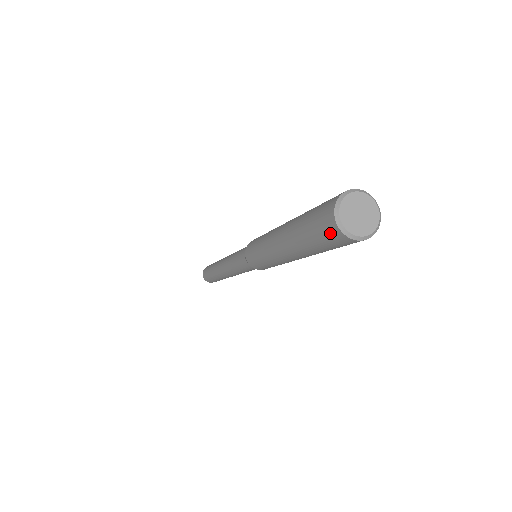
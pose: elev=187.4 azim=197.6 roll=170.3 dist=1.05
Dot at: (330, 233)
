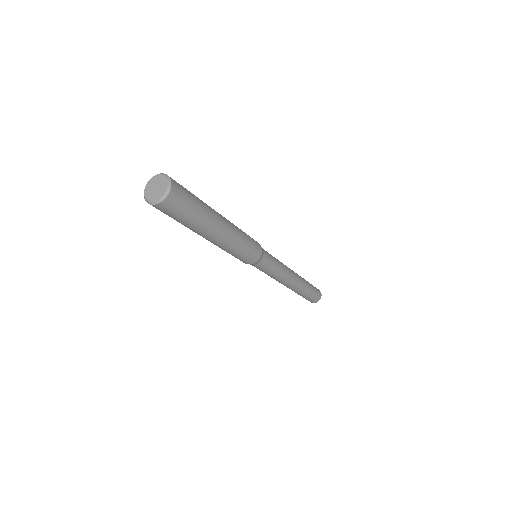
Dot at: occluded
